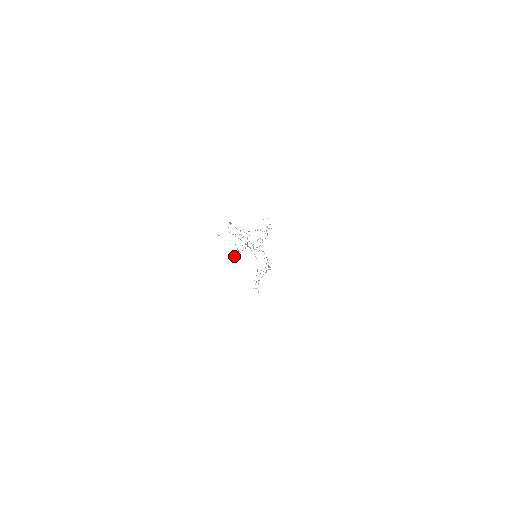
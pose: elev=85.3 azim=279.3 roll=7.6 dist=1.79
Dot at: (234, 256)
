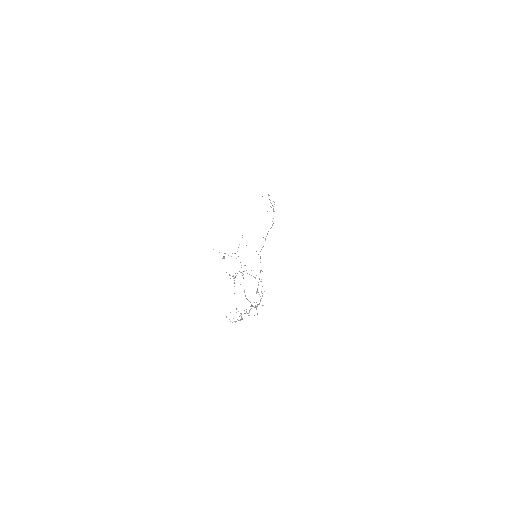
Dot at: occluded
